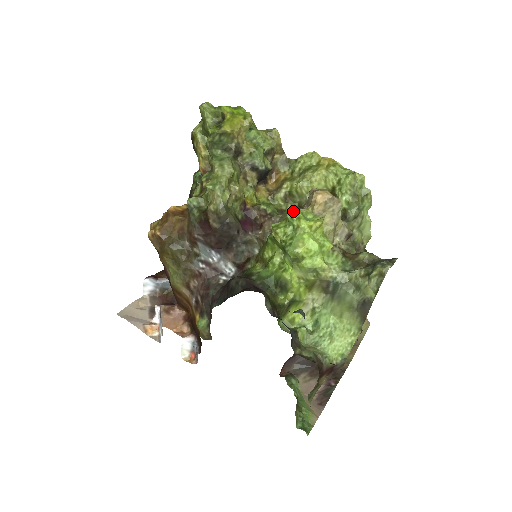
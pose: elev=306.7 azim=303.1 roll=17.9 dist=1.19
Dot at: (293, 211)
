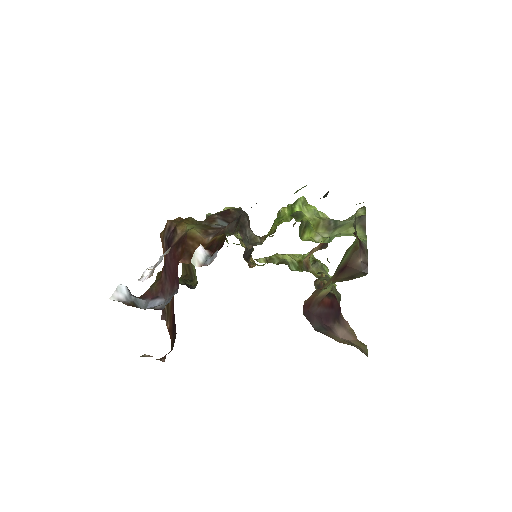
Dot at: occluded
